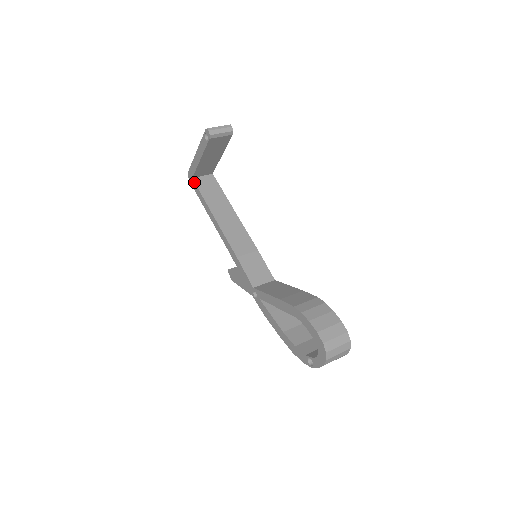
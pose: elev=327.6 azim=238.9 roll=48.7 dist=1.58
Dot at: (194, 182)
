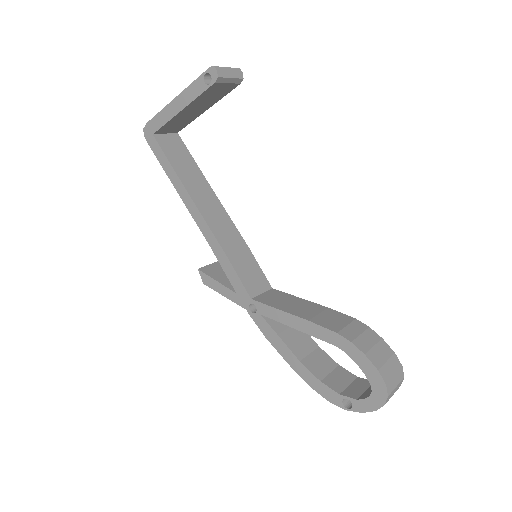
Dot at: (156, 141)
